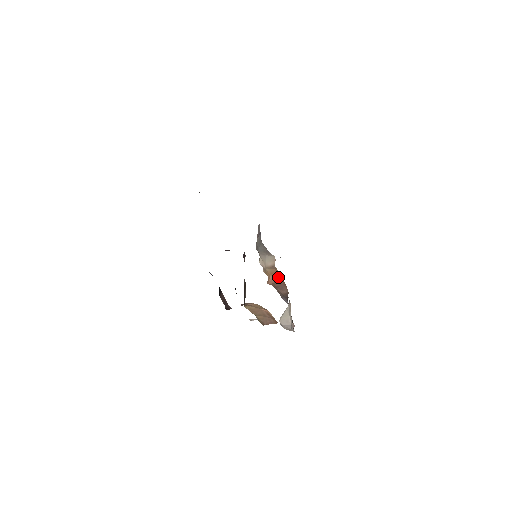
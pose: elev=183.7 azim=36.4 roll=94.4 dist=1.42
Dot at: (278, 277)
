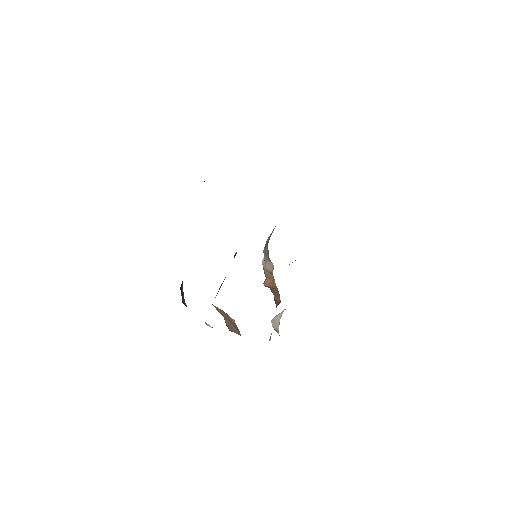
Dot at: (273, 284)
